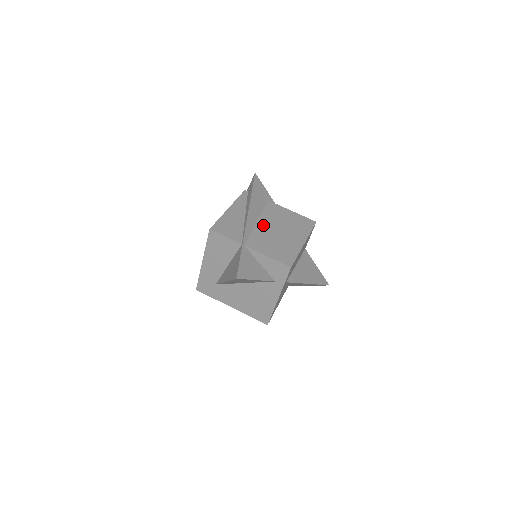
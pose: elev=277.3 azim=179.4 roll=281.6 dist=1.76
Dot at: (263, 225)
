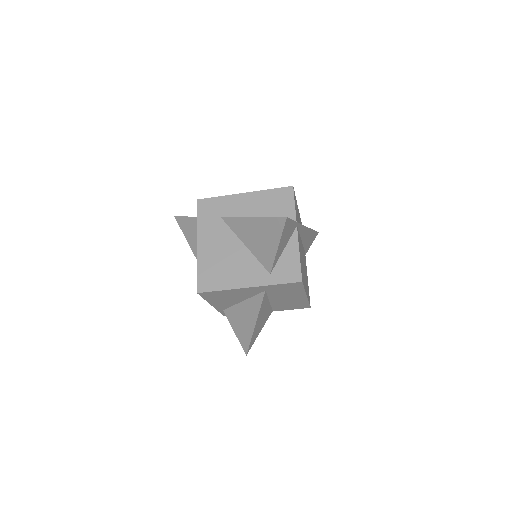
Dot at: occluded
